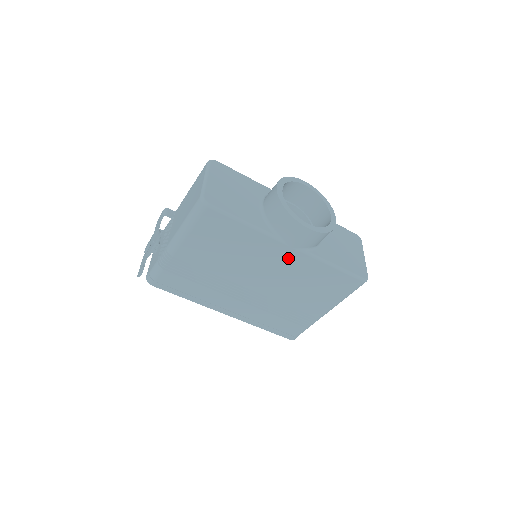
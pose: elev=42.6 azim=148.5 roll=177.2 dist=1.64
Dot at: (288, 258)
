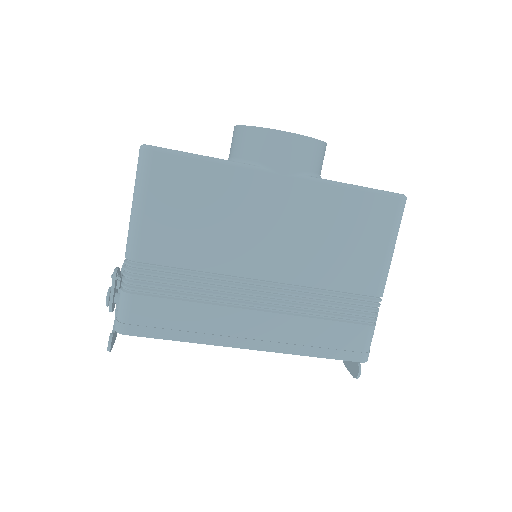
Dot at: (288, 197)
